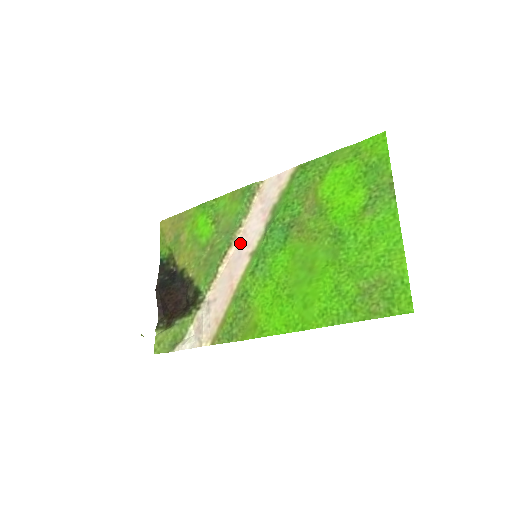
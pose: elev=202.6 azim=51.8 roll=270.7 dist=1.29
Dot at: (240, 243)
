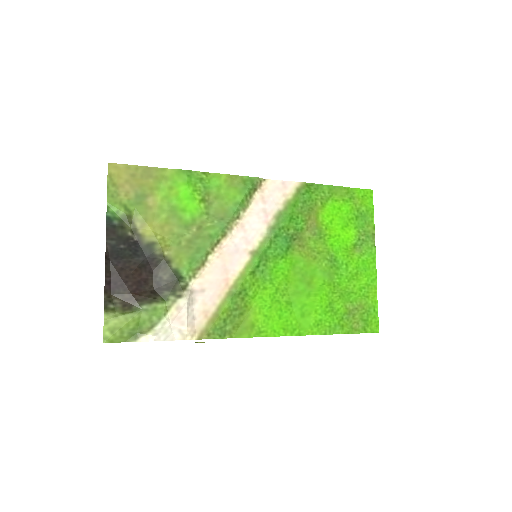
Dot at: (237, 236)
